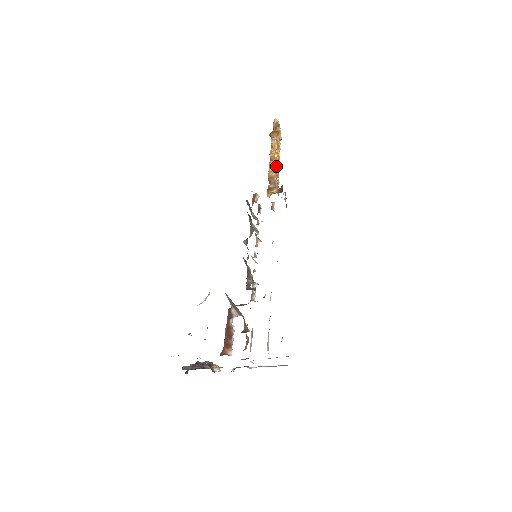
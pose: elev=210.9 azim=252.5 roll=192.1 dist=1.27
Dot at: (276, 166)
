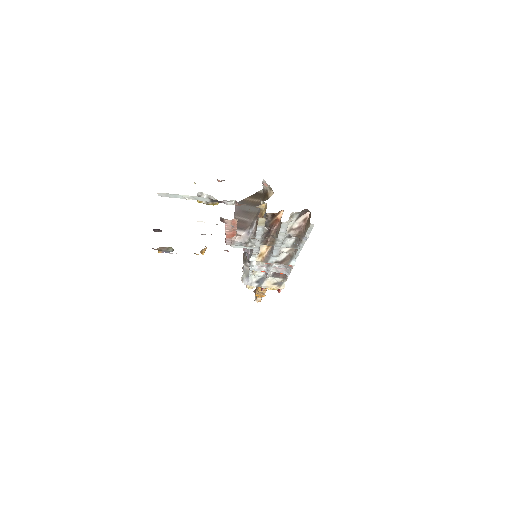
Dot at: occluded
